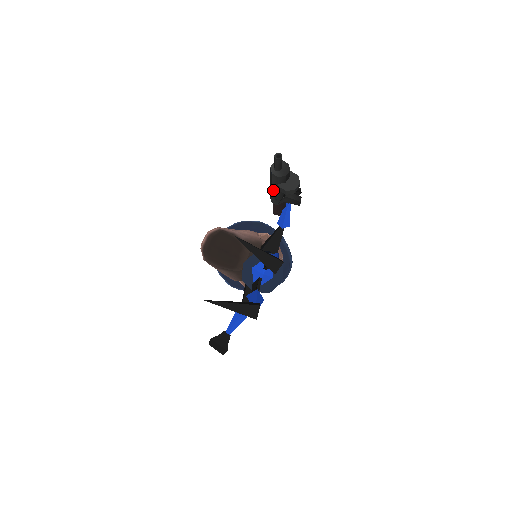
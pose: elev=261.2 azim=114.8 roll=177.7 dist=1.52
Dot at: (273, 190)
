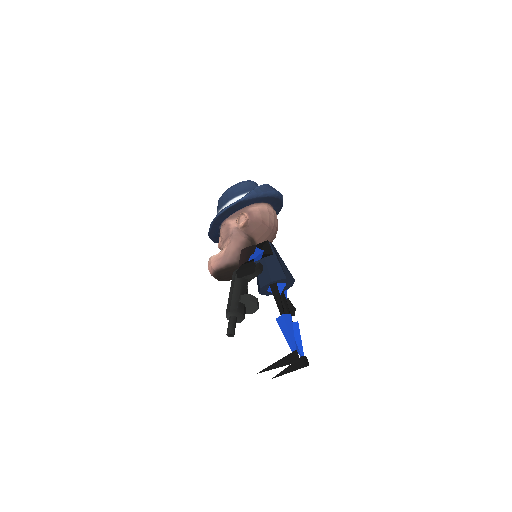
Dot at: occluded
